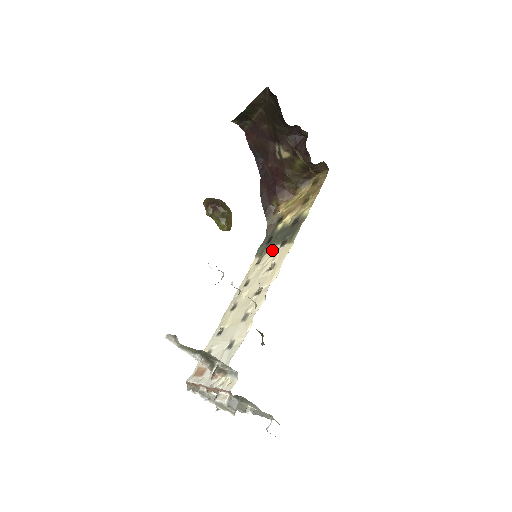
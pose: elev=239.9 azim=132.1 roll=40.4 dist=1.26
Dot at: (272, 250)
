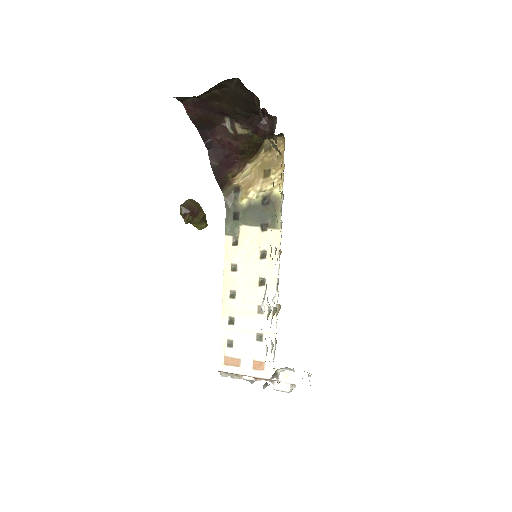
Dot at: (250, 232)
